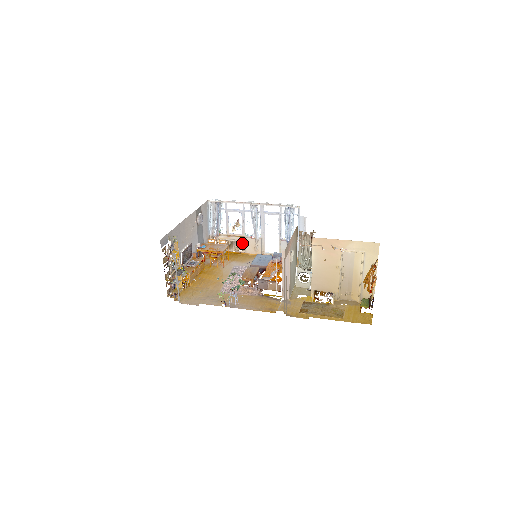
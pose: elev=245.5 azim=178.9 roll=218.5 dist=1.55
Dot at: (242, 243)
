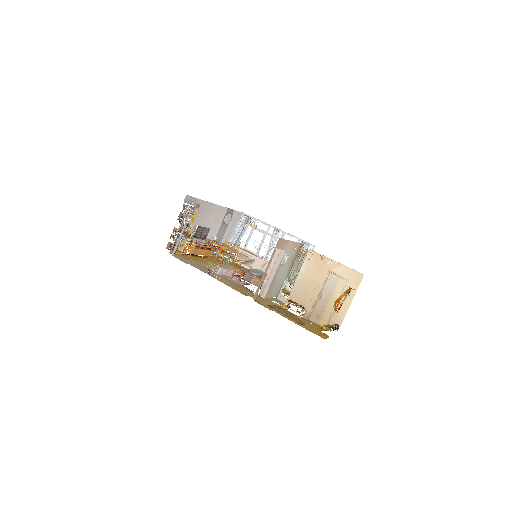
Dot at: (252, 260)
